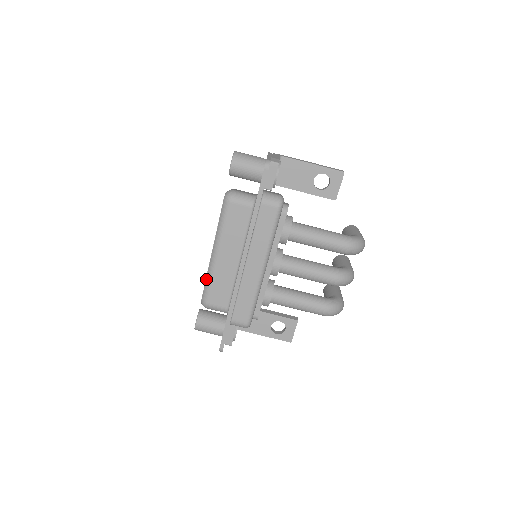
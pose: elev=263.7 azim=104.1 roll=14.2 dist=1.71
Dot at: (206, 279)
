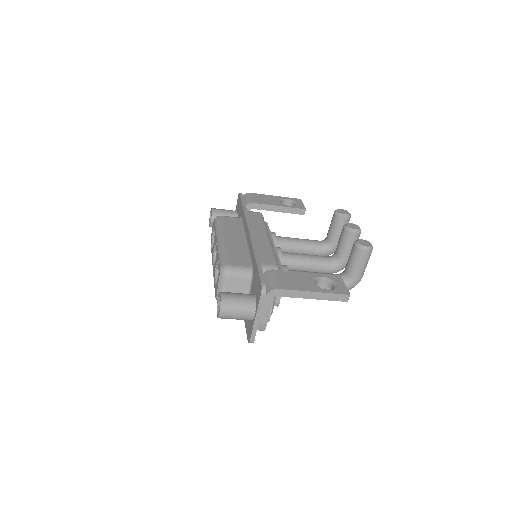
Dot at: occluded
